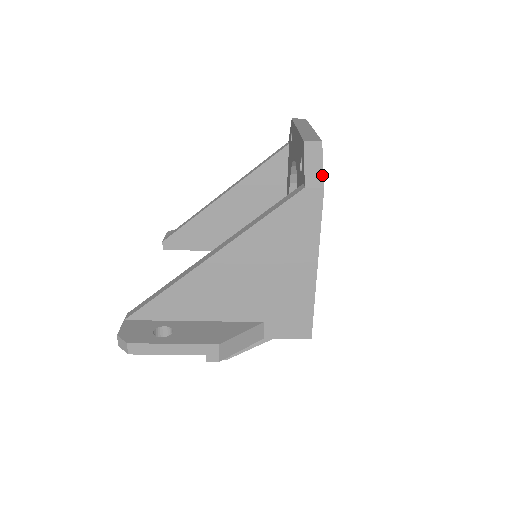
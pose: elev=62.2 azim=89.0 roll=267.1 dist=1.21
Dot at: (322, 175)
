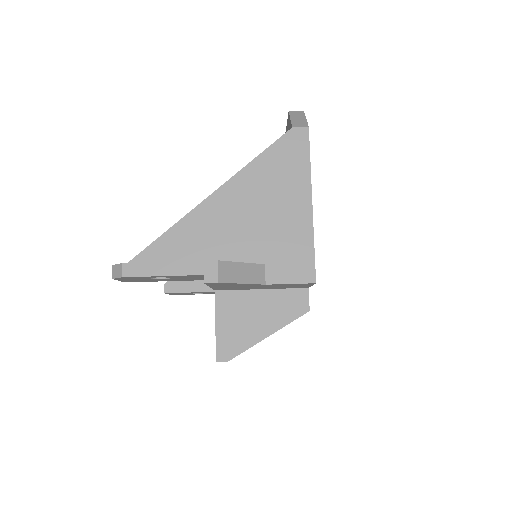
Dot at: (306, 122)
